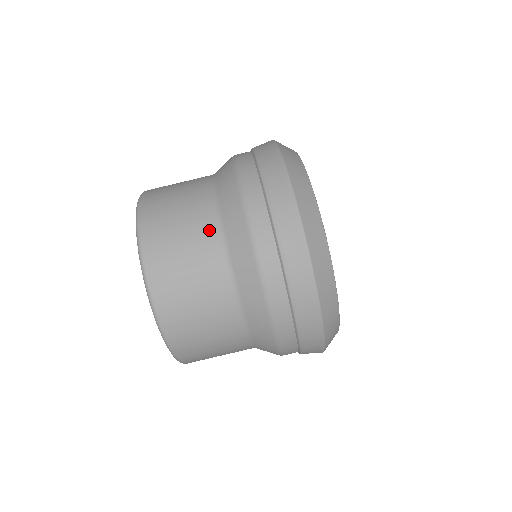
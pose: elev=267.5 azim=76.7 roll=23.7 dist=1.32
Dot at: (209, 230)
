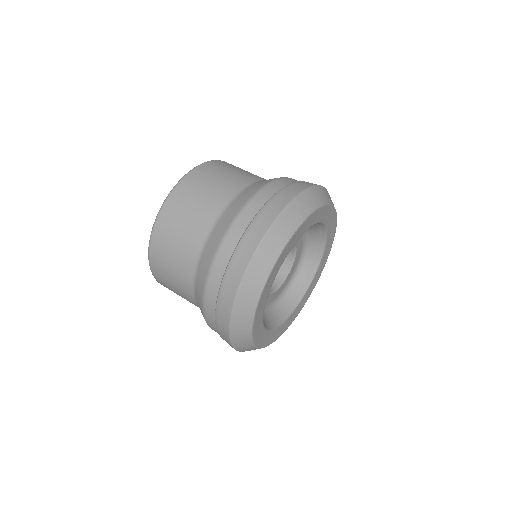
Dot at: (212, 213)
